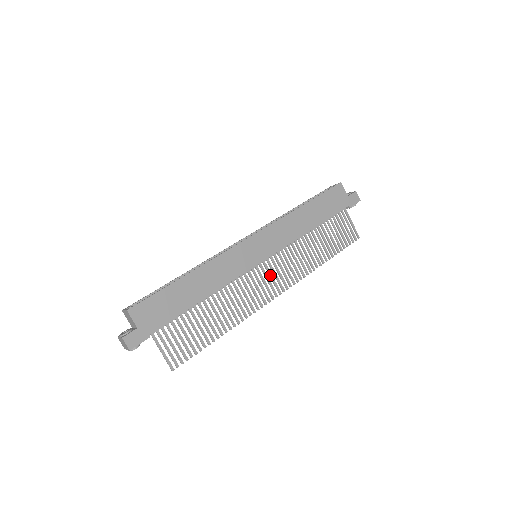
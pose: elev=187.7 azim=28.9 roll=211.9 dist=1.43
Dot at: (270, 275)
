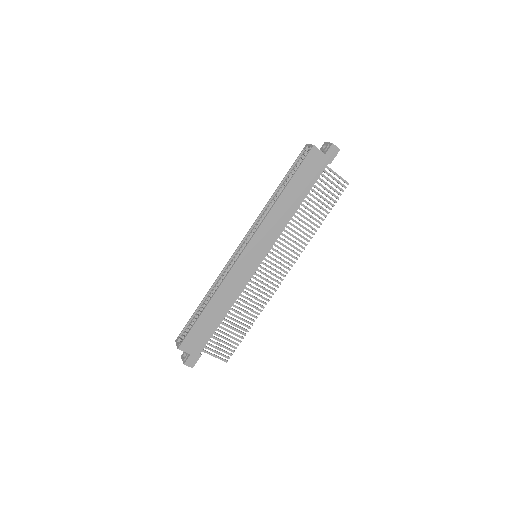
Dot at: (273, 265)
